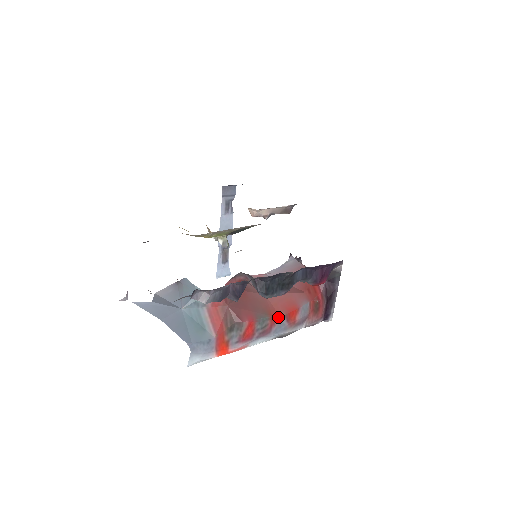
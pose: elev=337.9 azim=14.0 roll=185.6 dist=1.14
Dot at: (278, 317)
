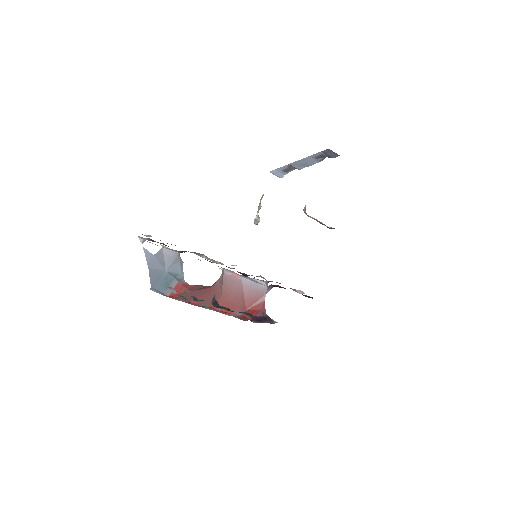
Dot at: (215, 309)
